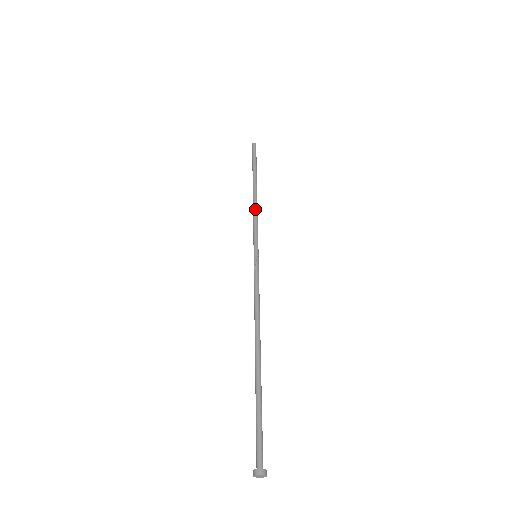
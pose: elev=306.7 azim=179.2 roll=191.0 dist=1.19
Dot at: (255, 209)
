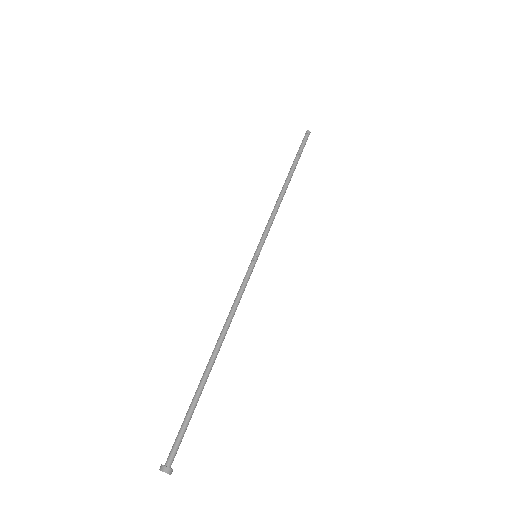
Dot at: (277, 206)
